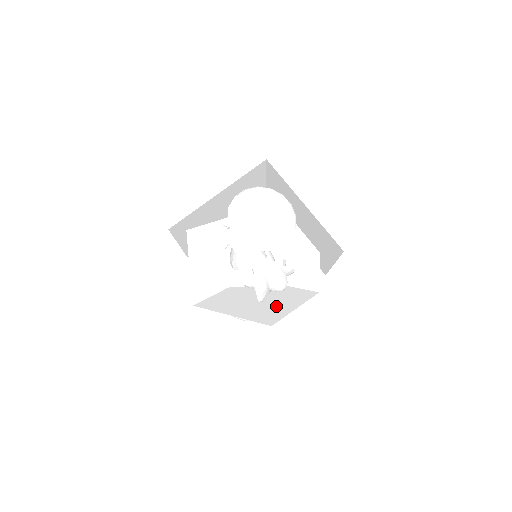
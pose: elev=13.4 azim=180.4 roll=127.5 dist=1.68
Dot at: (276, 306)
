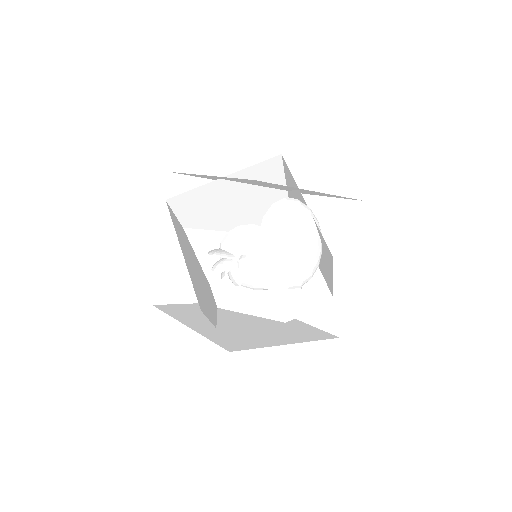
Dot at: occluded
